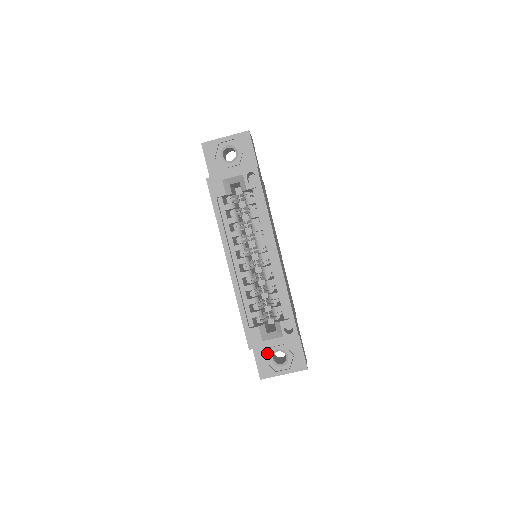
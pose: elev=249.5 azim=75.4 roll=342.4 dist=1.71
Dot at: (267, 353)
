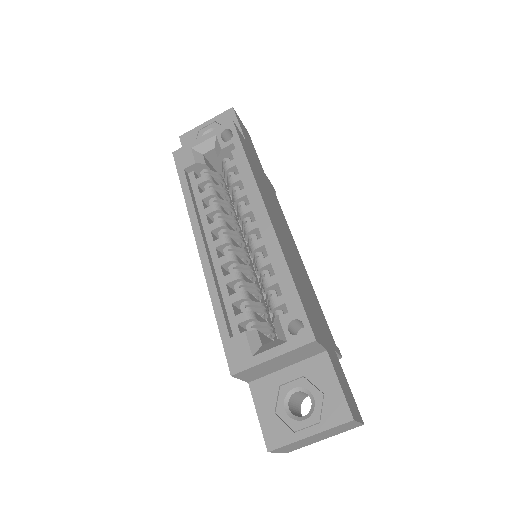
Dot at: (276, 397)
